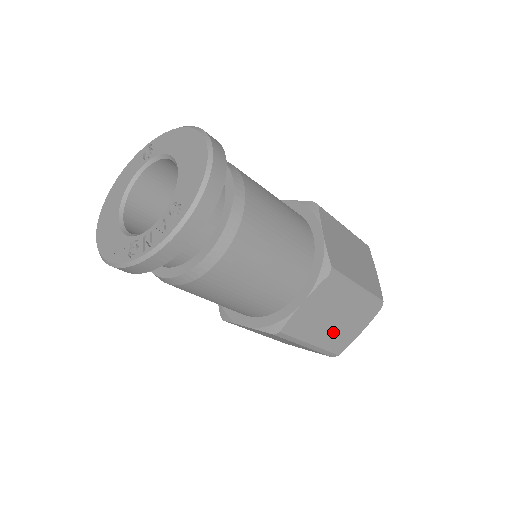
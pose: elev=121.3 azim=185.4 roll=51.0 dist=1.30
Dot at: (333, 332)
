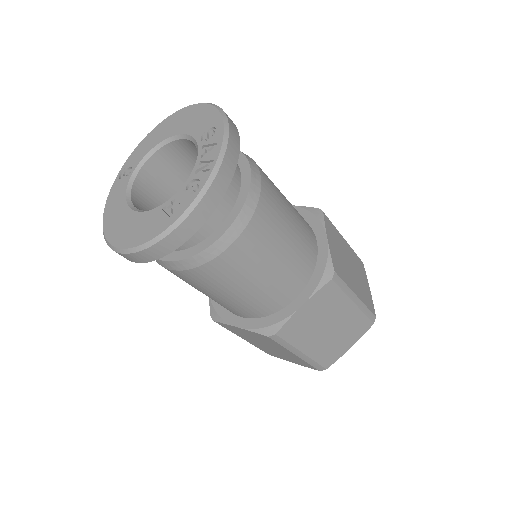
Dot at: (358, 284)
